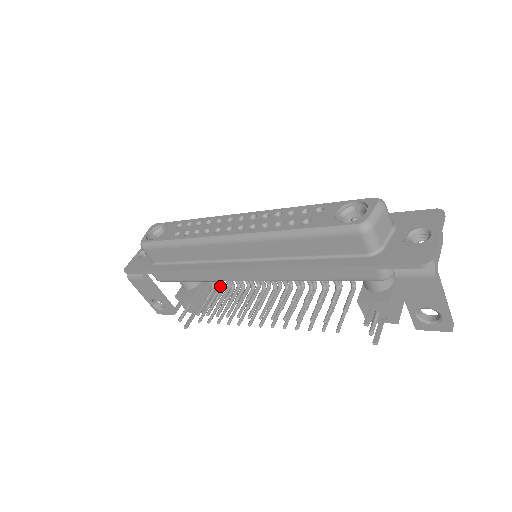
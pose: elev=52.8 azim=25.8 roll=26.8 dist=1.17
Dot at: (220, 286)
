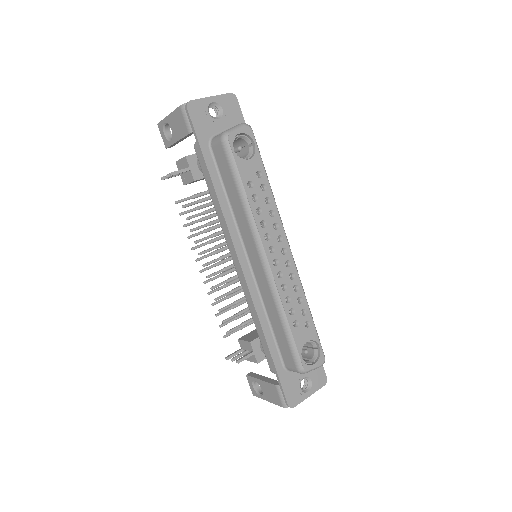
Dot at: occluded
